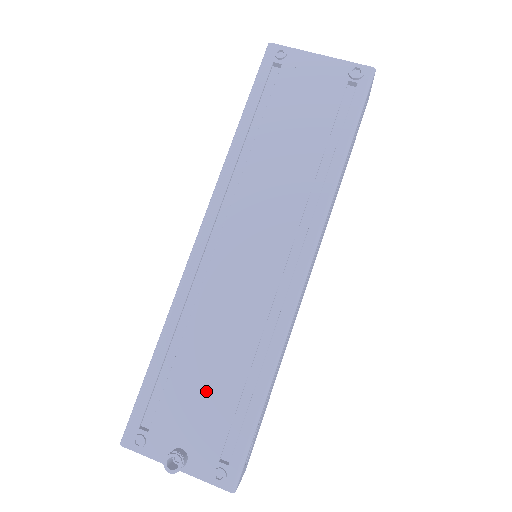
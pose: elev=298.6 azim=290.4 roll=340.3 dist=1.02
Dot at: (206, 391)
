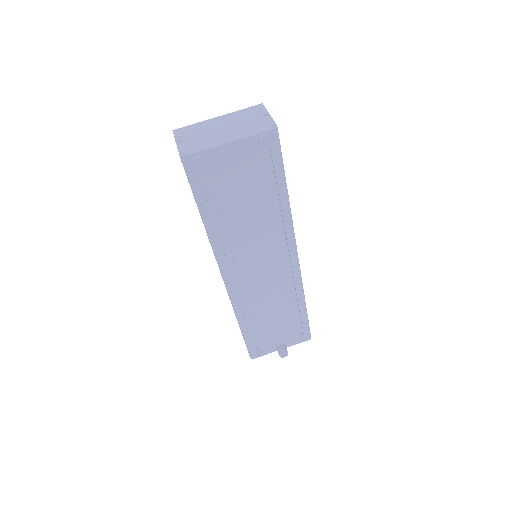
Dot at: (277, 325)
